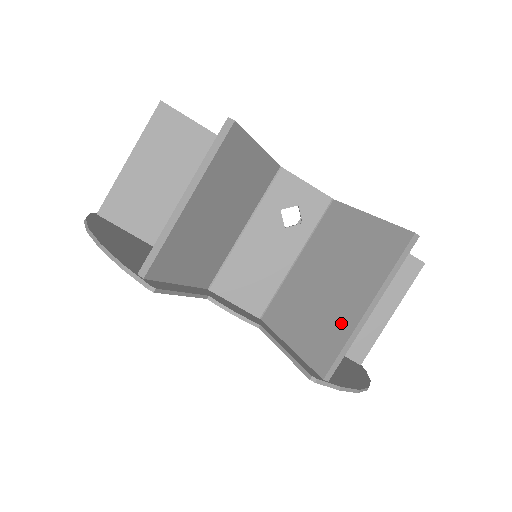
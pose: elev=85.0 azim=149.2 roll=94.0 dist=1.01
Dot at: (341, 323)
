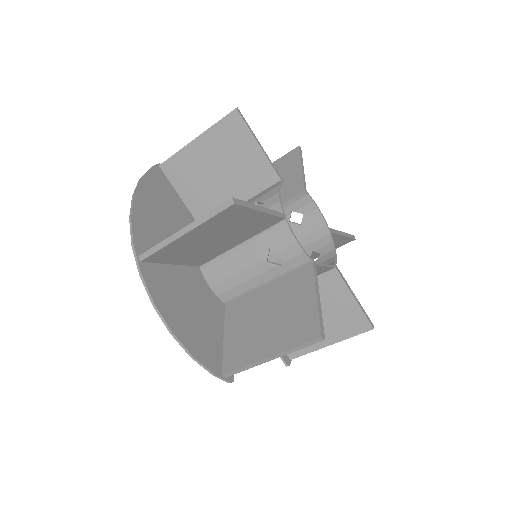
Dot at: occluded
